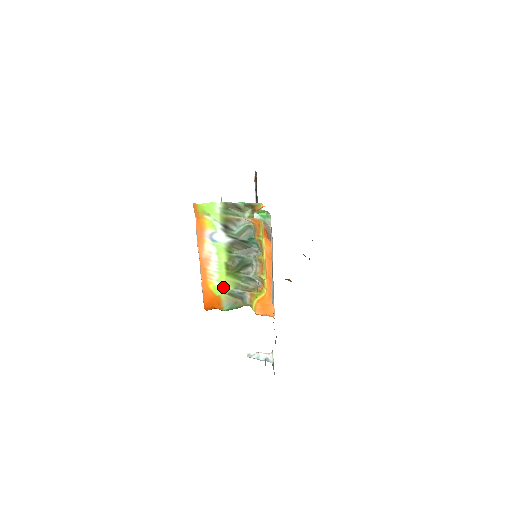
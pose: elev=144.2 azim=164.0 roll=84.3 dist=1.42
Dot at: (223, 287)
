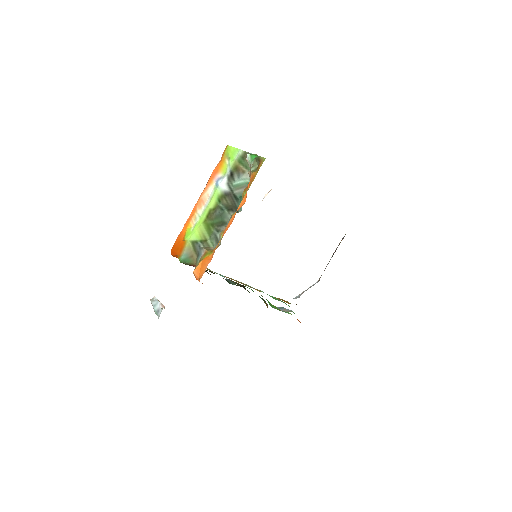
Dot at: (194, 233)
